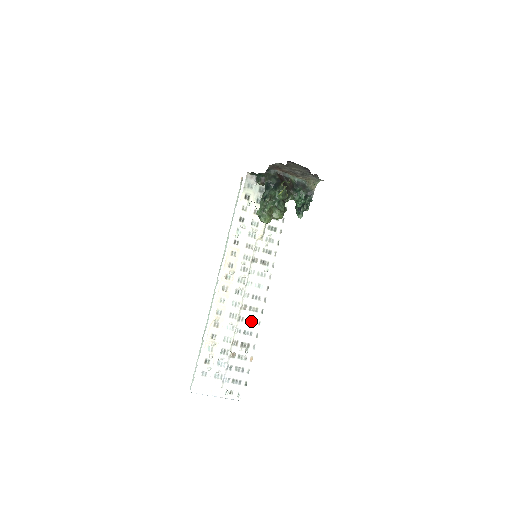
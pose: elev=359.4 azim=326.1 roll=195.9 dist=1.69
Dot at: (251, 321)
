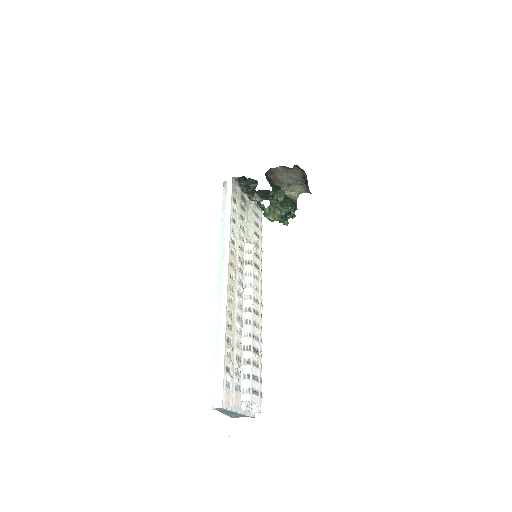
Dot at: (256, 325)
